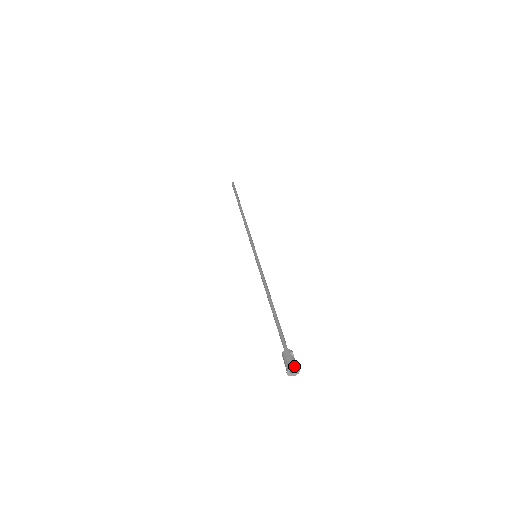
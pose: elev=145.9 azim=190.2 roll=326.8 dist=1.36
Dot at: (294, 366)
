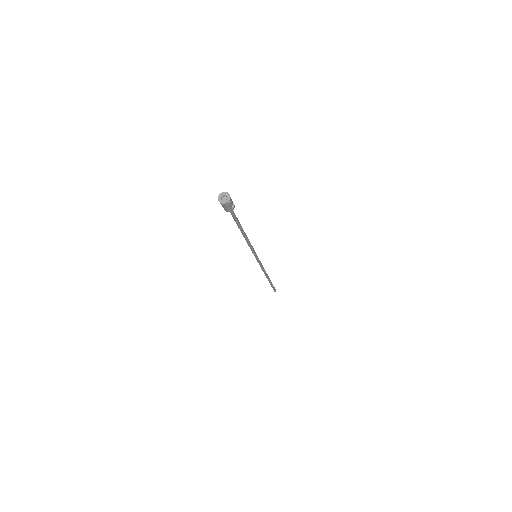
Dot at: (229, 194)
